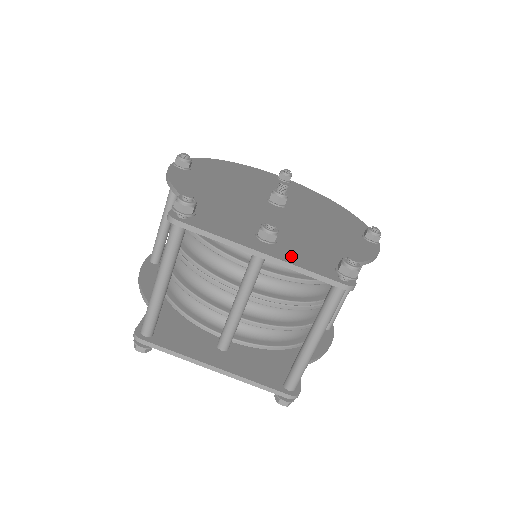
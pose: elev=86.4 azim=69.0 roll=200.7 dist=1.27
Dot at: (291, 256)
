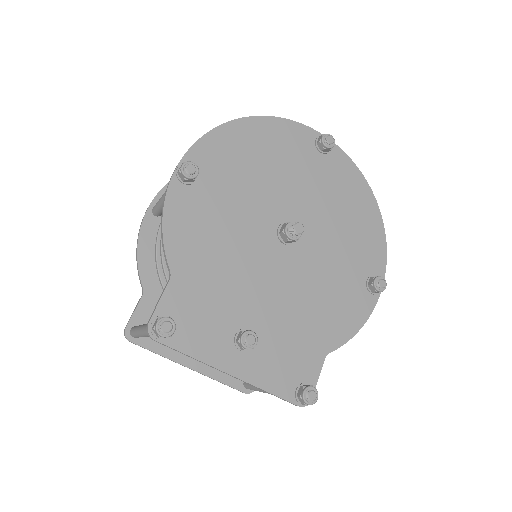
Dot at: (261, 370)
